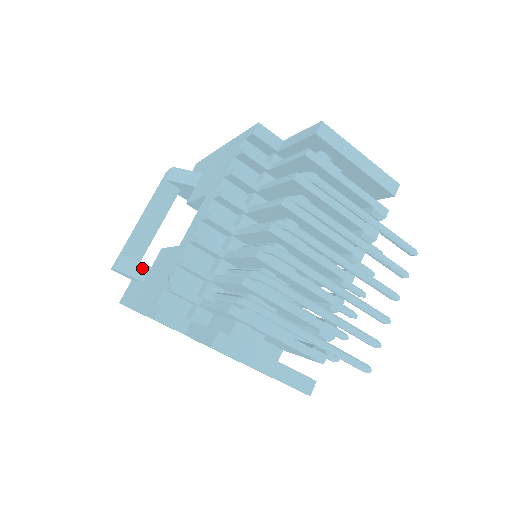
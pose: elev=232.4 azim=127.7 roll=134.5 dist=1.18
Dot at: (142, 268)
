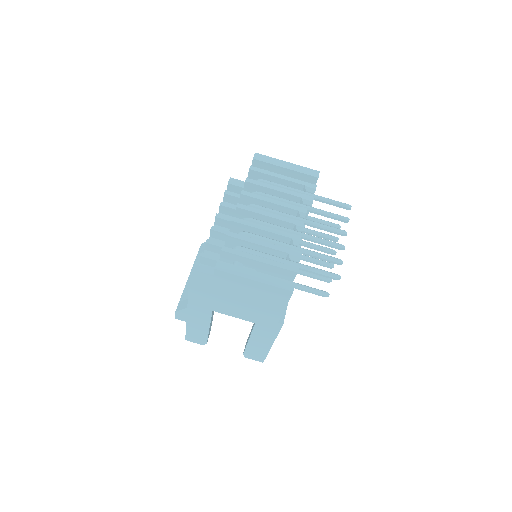
Dot at: occluded
